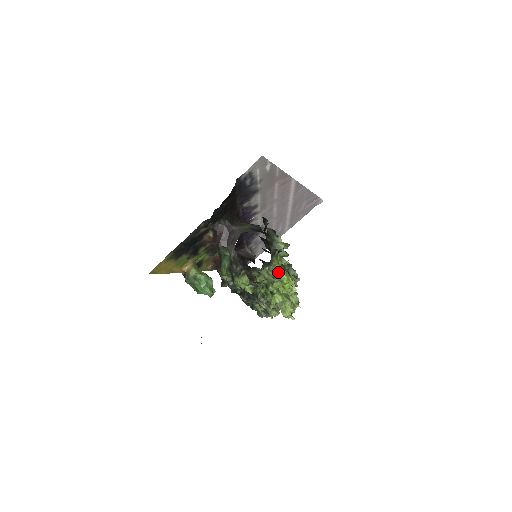
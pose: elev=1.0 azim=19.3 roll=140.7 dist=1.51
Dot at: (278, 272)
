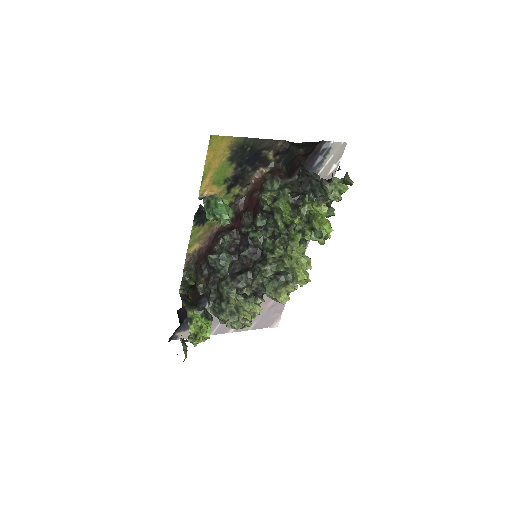
Dot at: (346, 190)
